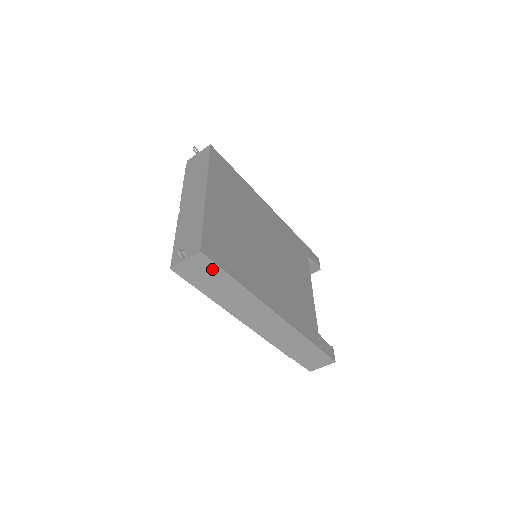
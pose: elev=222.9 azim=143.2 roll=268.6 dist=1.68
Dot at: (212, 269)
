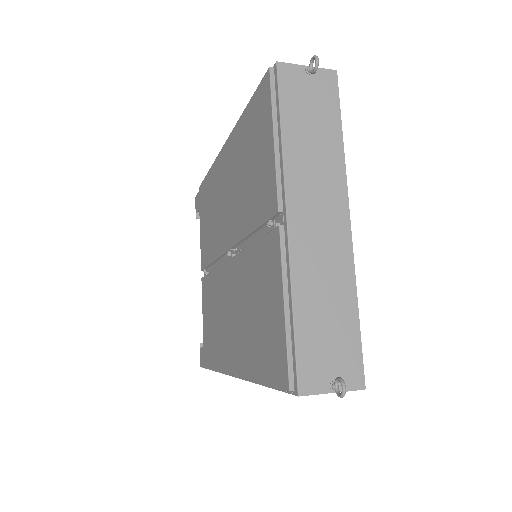
Dot at: occluded
